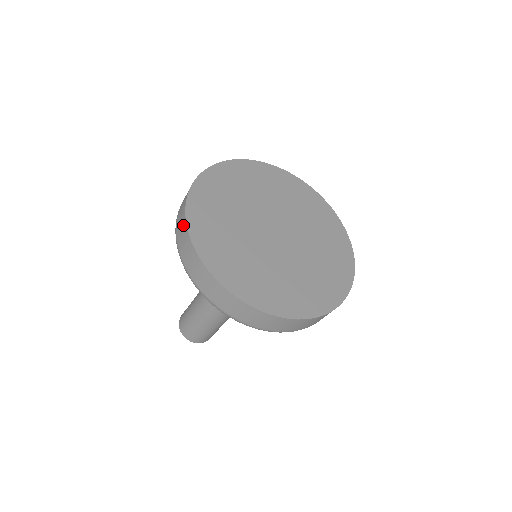
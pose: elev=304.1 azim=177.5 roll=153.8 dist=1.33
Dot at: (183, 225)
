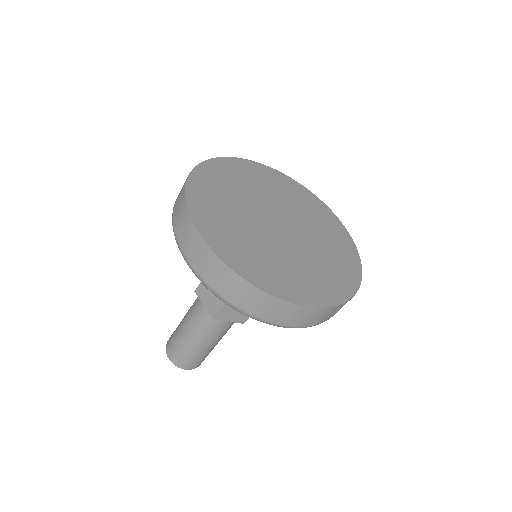
Dot at: occluded
